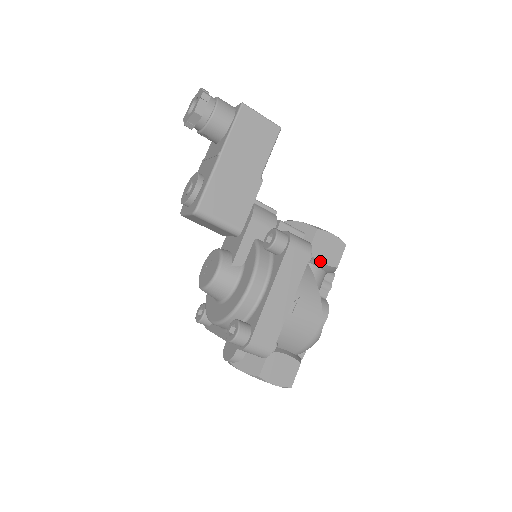
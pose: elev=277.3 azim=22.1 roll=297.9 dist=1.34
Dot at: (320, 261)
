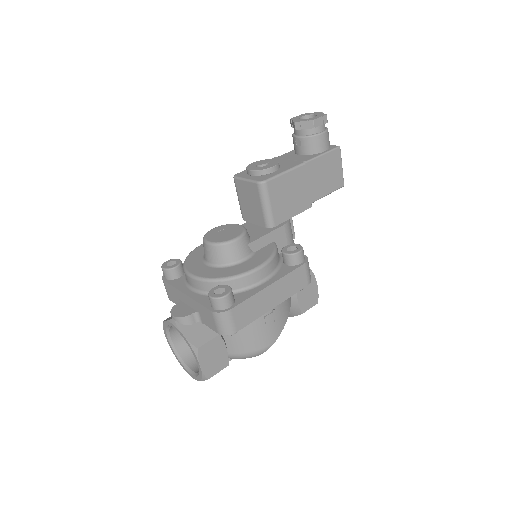
Dot at: (298, 298)
